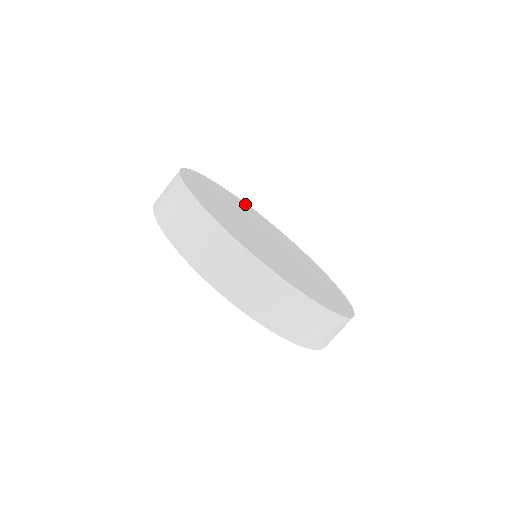
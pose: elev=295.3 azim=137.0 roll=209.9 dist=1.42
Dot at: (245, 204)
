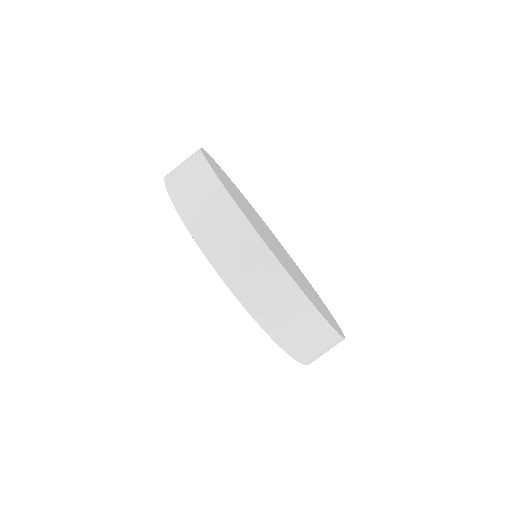
Dot at: occluded
